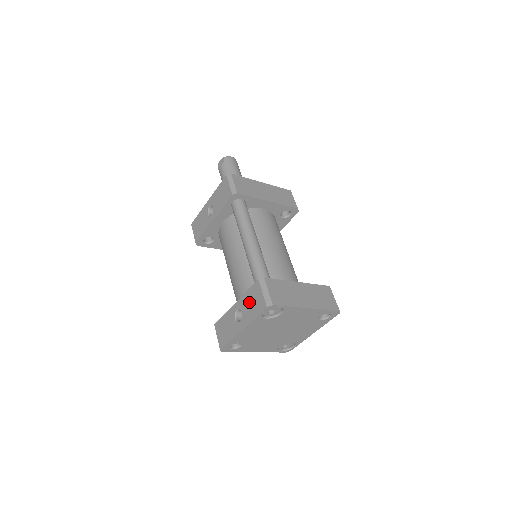
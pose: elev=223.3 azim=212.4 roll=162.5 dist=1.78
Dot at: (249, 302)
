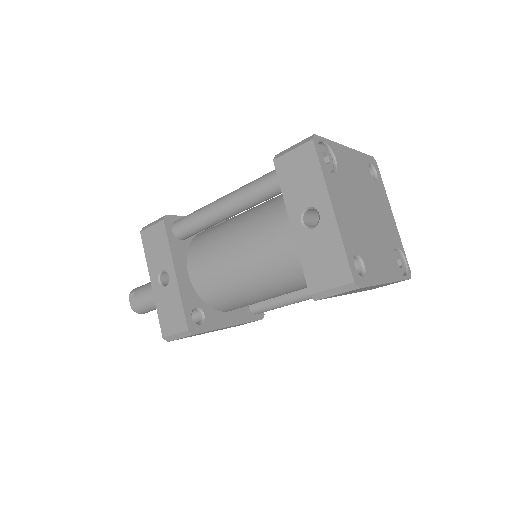
Dot at: (297, 185)
